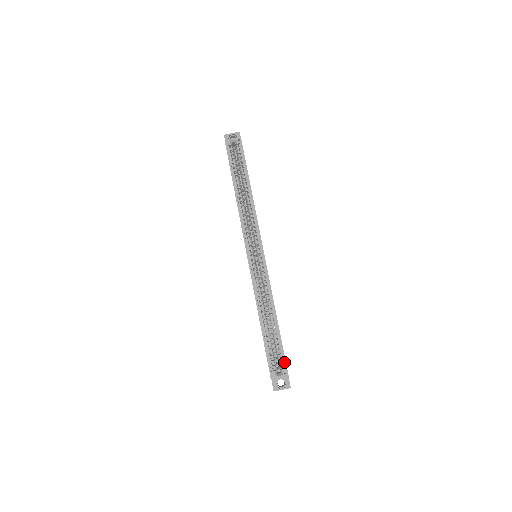
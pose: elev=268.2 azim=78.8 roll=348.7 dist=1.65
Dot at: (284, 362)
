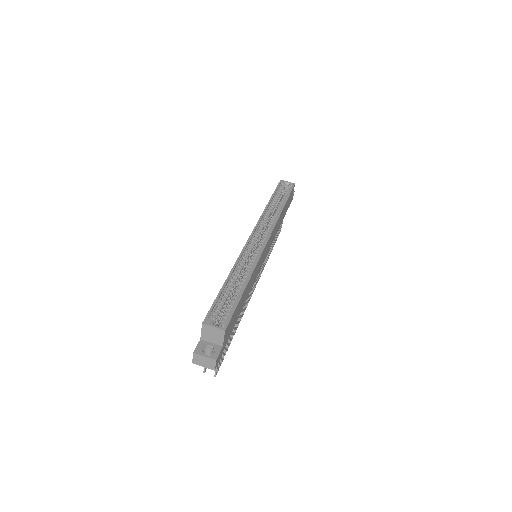
Dot at: (229, 317)
